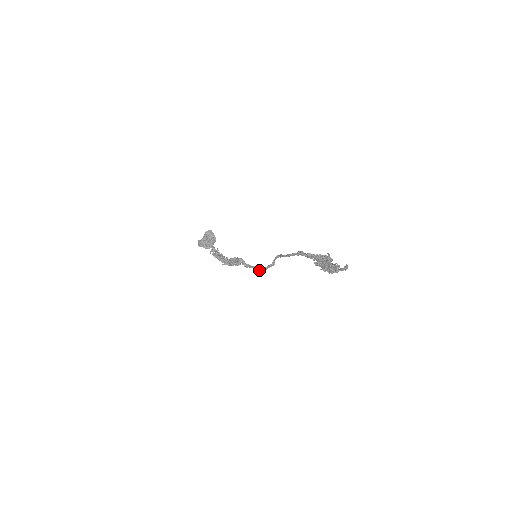
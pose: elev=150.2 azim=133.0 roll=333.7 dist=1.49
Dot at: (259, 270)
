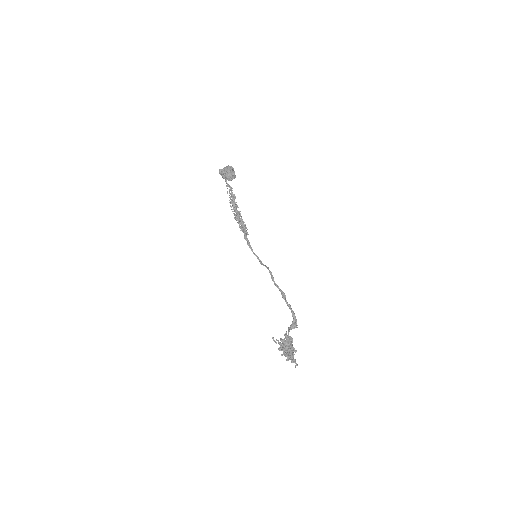
Dot at: occluded
